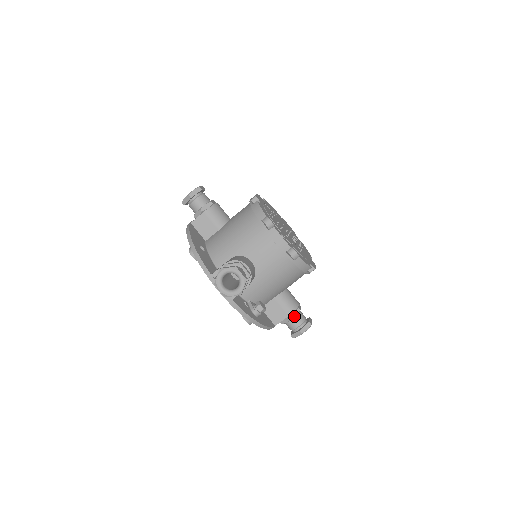
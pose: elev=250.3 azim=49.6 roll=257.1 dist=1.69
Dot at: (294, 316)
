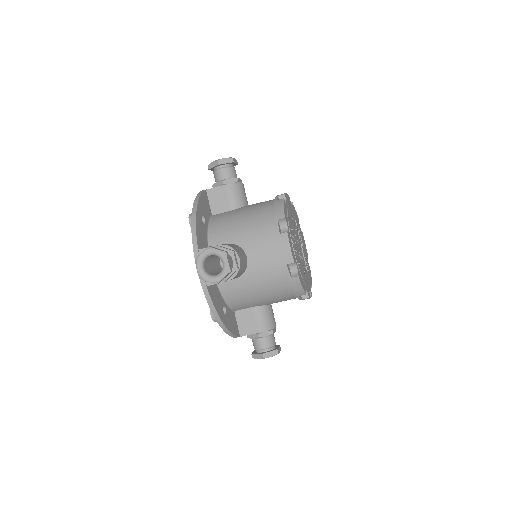
Dot at: occluded
